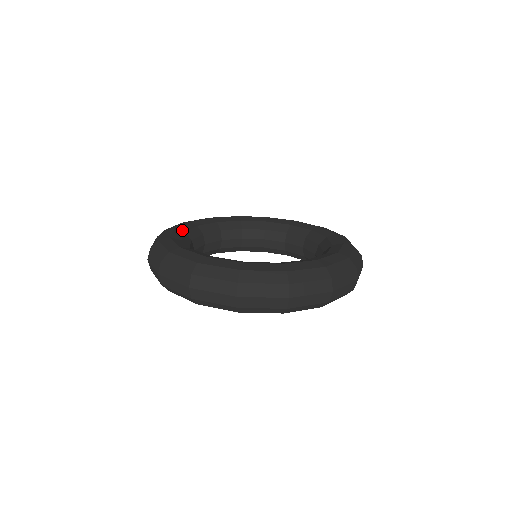
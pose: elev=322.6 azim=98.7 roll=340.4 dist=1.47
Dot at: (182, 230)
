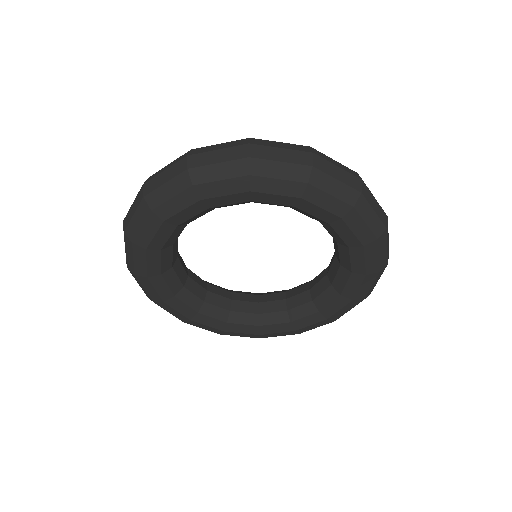
Dot at: occluded
